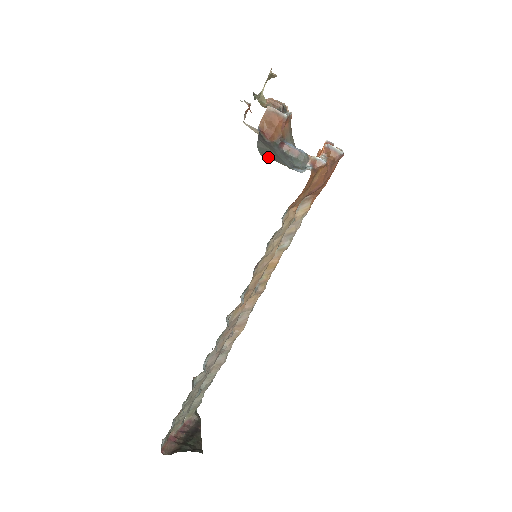
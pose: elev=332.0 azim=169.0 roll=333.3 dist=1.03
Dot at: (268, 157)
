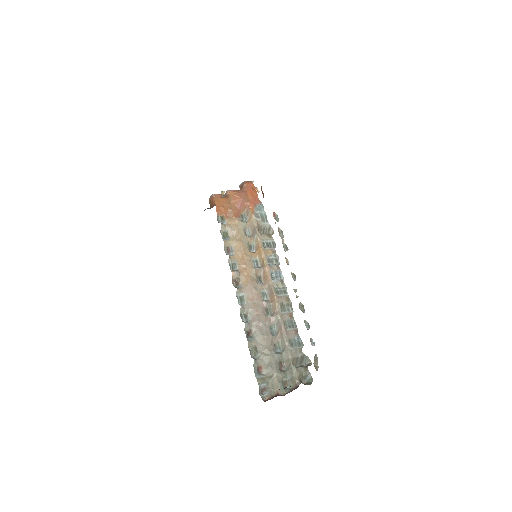
Dot at: occluded
